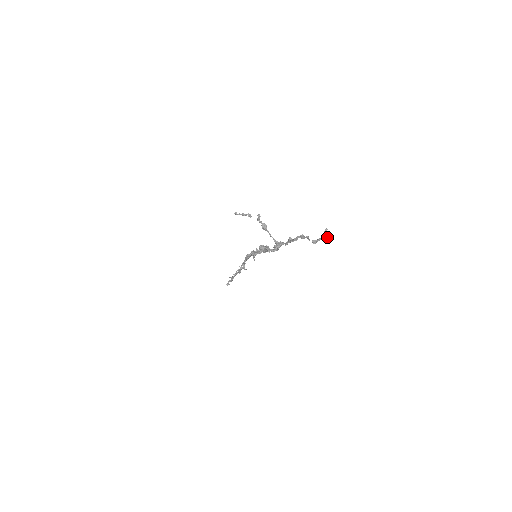
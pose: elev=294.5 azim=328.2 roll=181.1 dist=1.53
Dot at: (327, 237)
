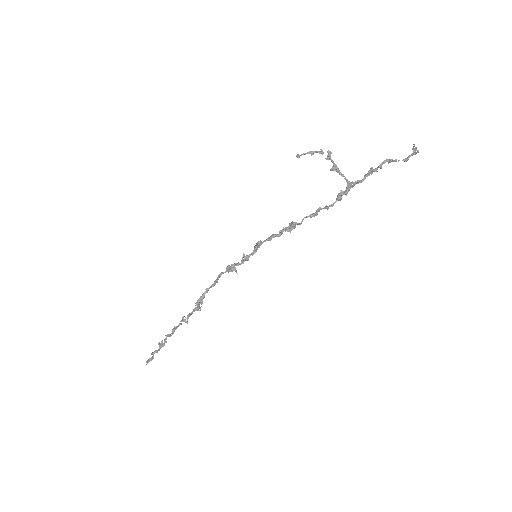
Dot at: (418, 151)
